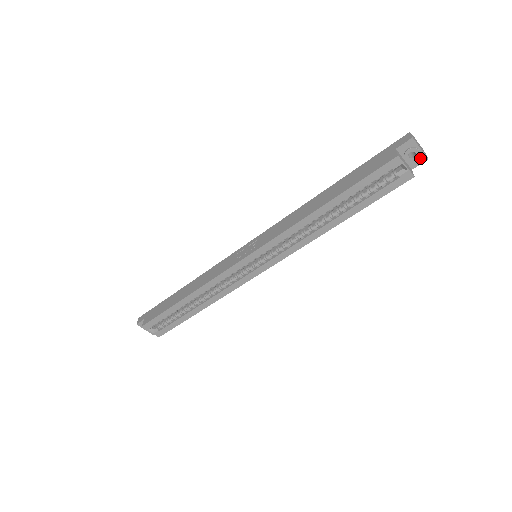
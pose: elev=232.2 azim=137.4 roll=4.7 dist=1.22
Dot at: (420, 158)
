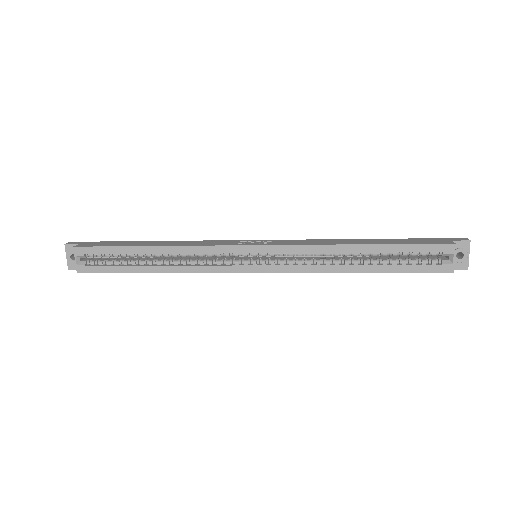
Dot at: (463, 264)
